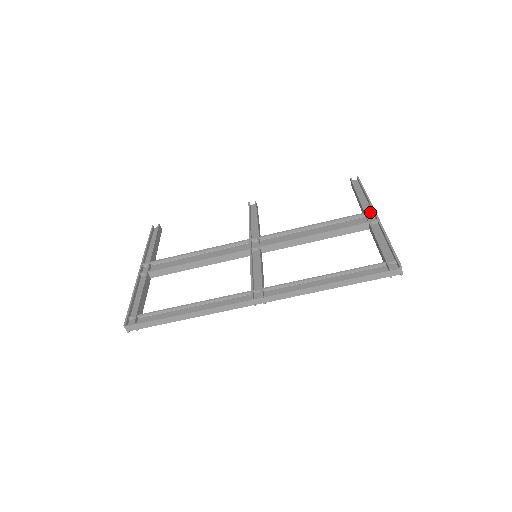
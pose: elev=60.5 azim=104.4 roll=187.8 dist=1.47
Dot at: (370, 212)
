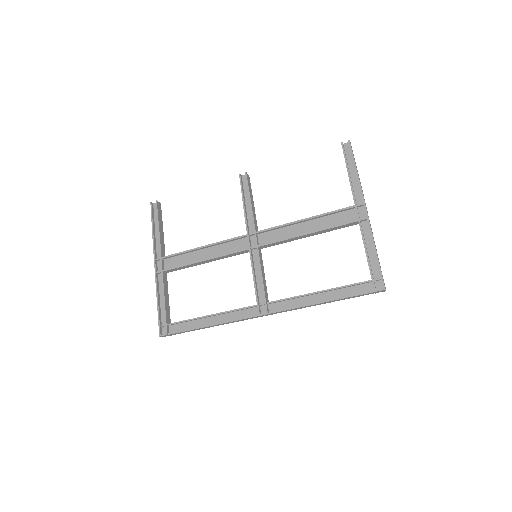
Dot at: (360, 205)
